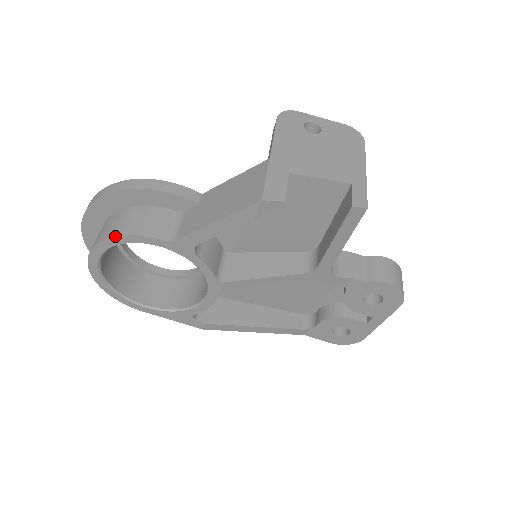
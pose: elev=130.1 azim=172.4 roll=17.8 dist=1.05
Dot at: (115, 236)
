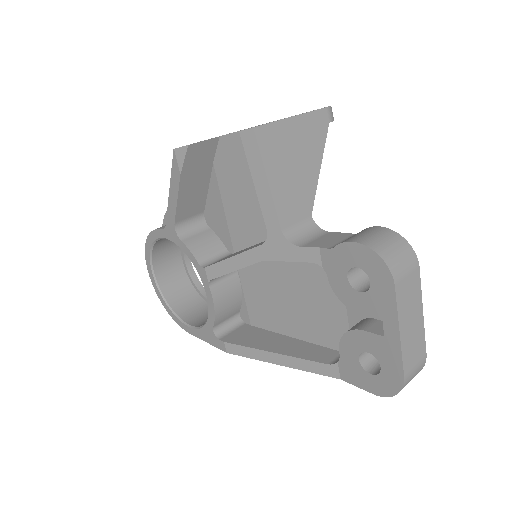
Dot at: (147, 238)
